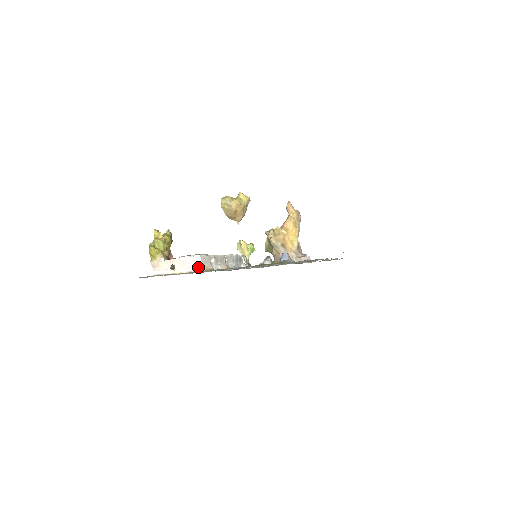
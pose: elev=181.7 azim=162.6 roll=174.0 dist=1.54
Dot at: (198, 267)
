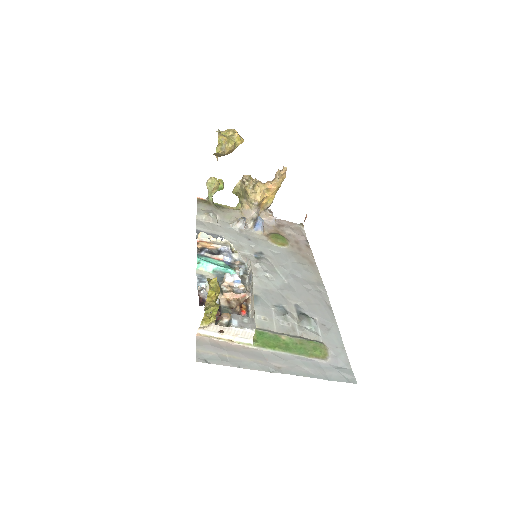
Dot at: (249, 340)
